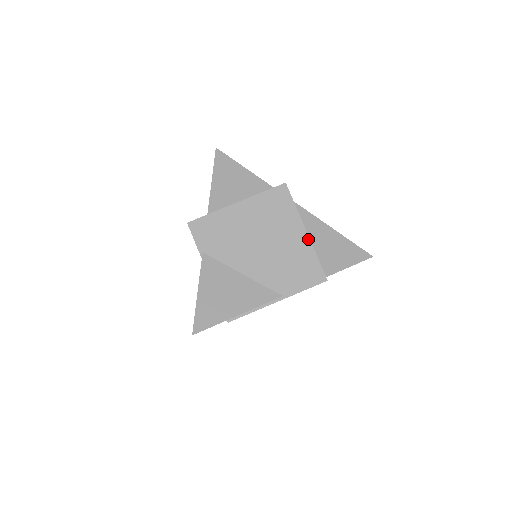
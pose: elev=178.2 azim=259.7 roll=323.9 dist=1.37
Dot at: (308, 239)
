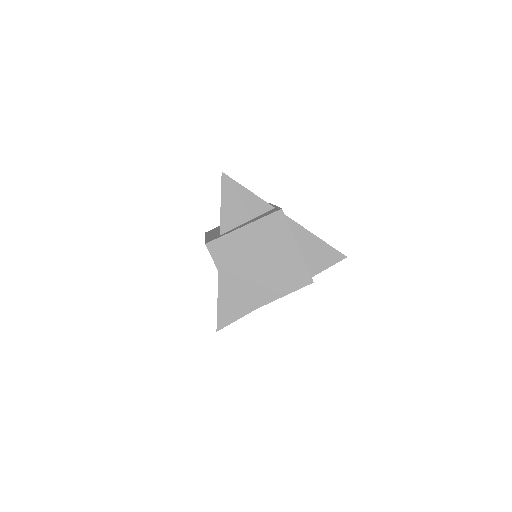
Dot at: (299, 252)
